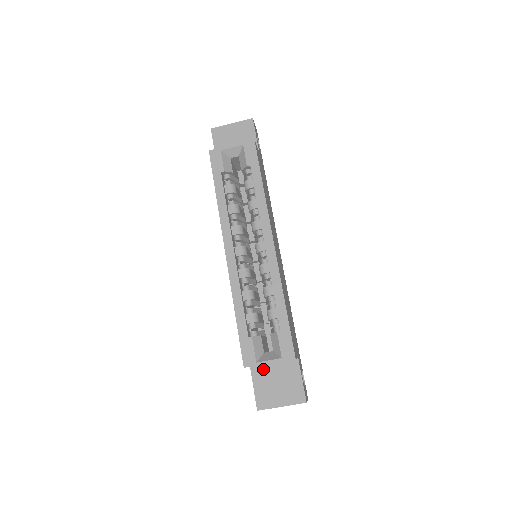
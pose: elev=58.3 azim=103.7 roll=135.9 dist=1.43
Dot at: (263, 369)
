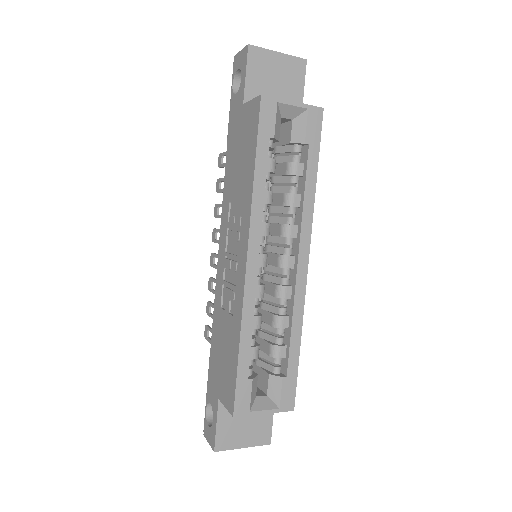
Dot at: occluded
